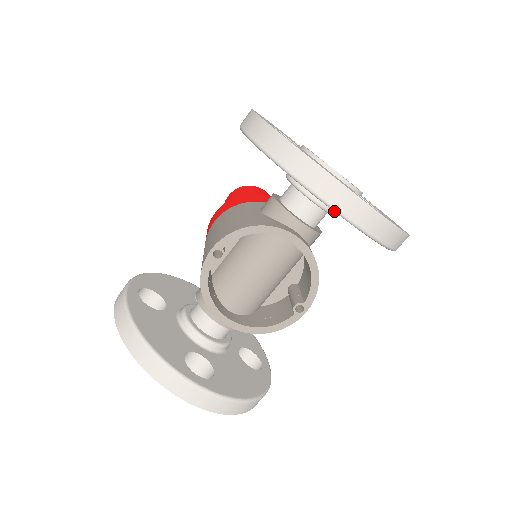
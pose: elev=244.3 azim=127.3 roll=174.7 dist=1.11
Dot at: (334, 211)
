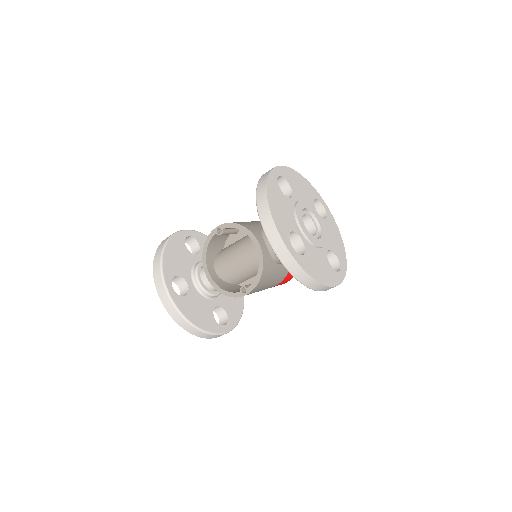
Dot at: (263, 230)
